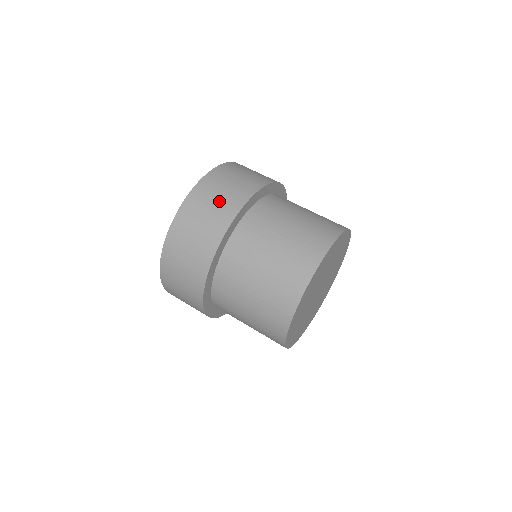
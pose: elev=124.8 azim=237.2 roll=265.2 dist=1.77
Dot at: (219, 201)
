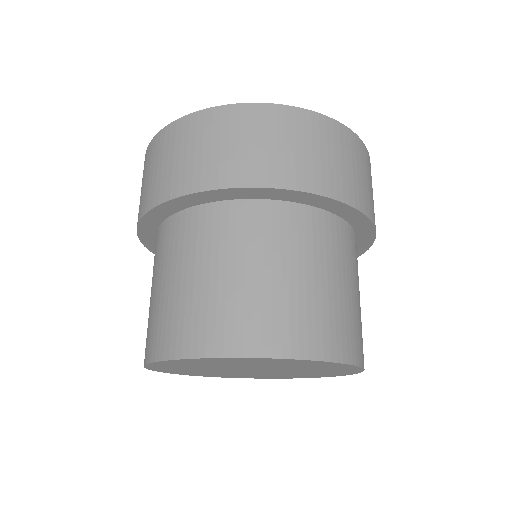
Dot at: (143, 187)
